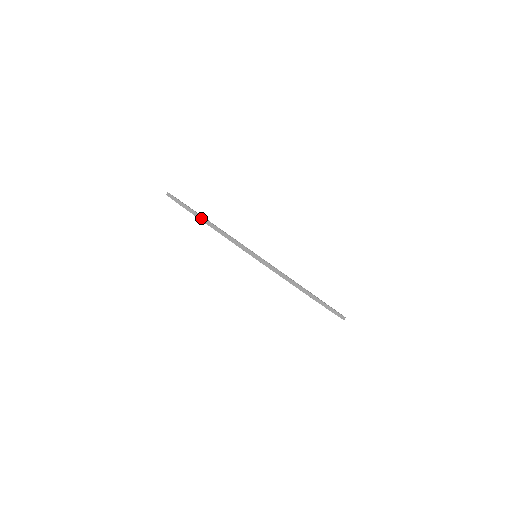
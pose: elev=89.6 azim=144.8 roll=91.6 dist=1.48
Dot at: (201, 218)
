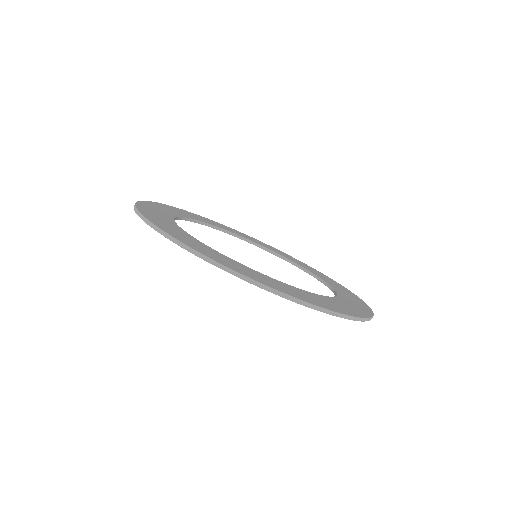
Dot at: (290, 298)
